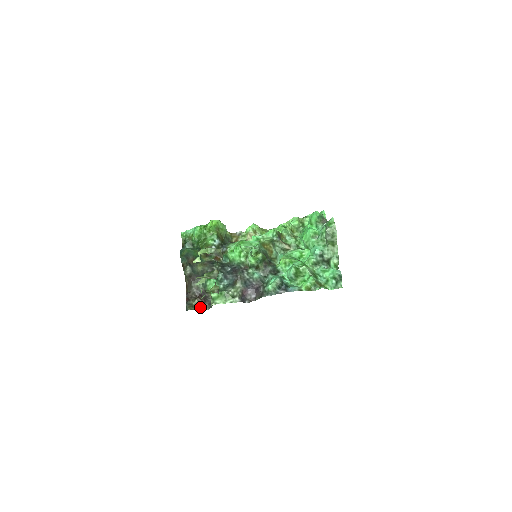
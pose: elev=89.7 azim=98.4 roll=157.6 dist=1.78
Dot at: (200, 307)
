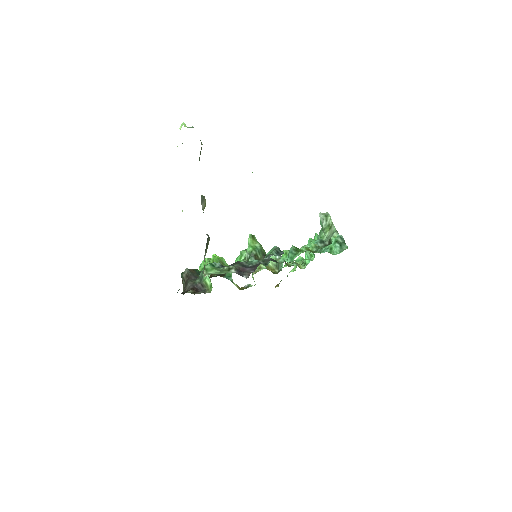
Dot at: (194, 294)
